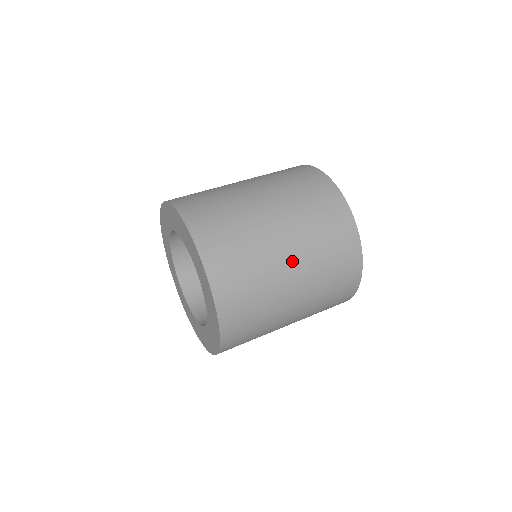
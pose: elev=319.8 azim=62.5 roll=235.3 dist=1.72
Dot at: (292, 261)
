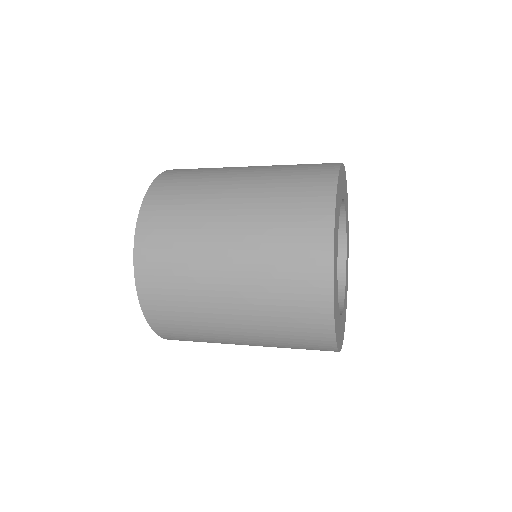
Dot at: (231, 287)
